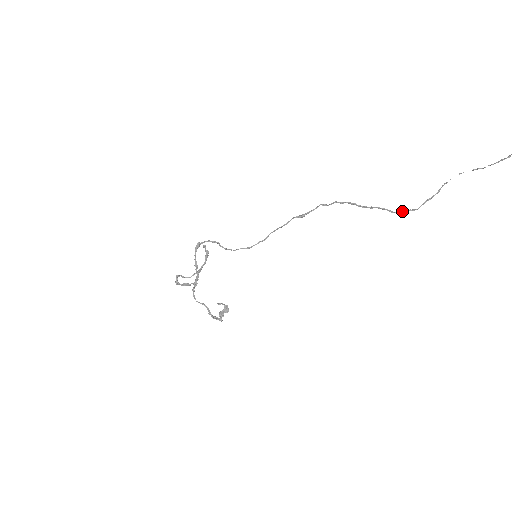
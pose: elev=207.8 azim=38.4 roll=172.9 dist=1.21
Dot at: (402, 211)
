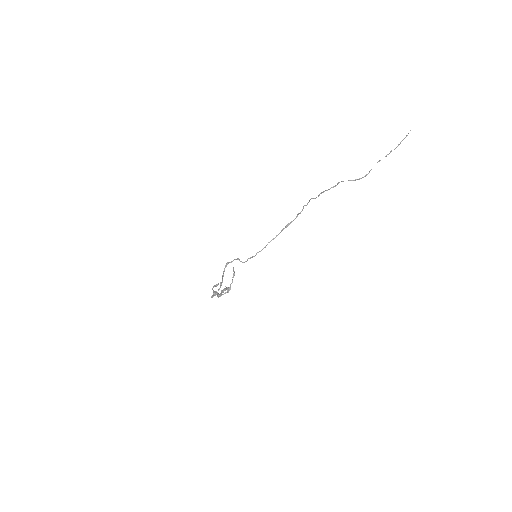
Dot at: (334, 186)
